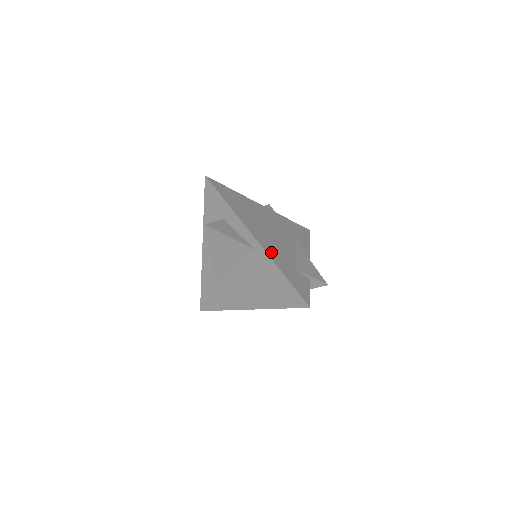
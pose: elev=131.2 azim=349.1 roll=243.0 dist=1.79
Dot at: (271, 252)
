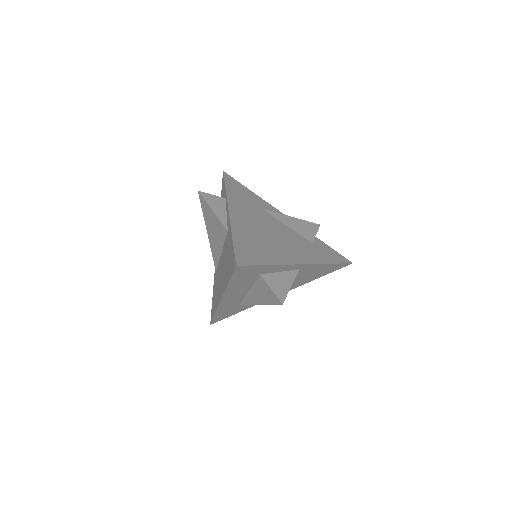
Dot at: (310, 257)
